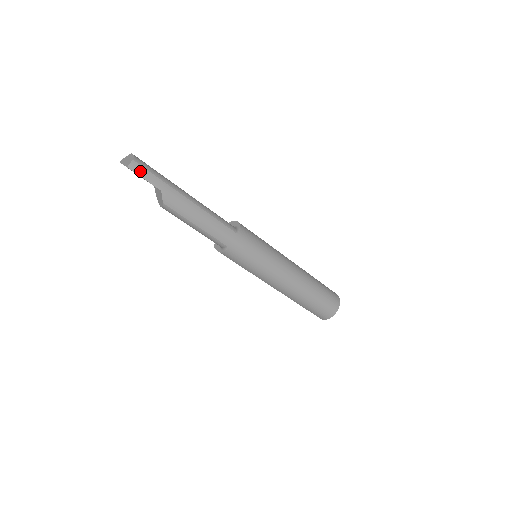
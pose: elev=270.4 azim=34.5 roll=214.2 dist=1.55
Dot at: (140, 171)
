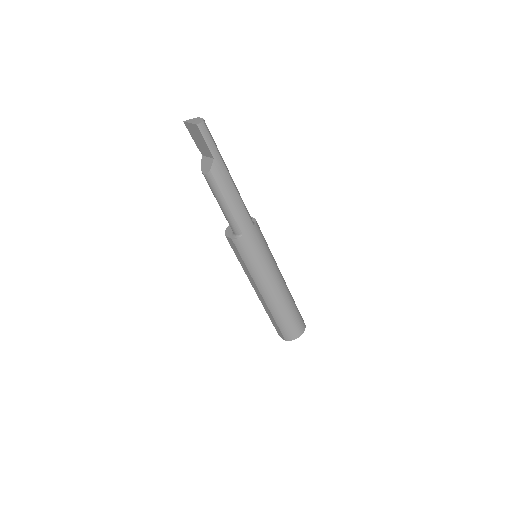
Dot at: (205, 133)
